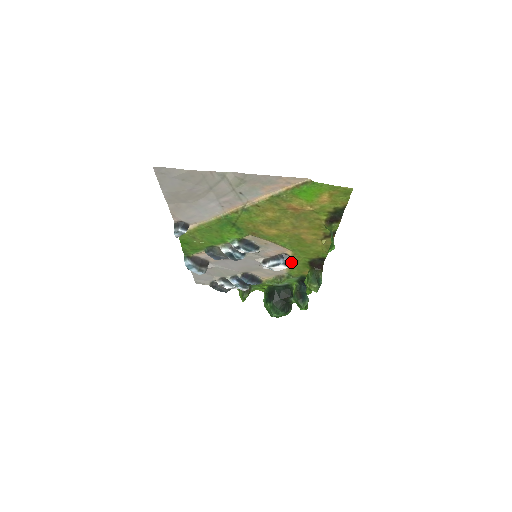
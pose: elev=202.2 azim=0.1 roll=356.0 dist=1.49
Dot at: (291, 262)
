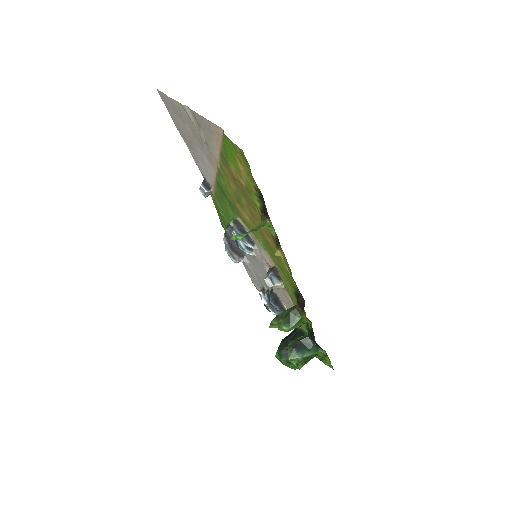
Dot at: (284, 285)
